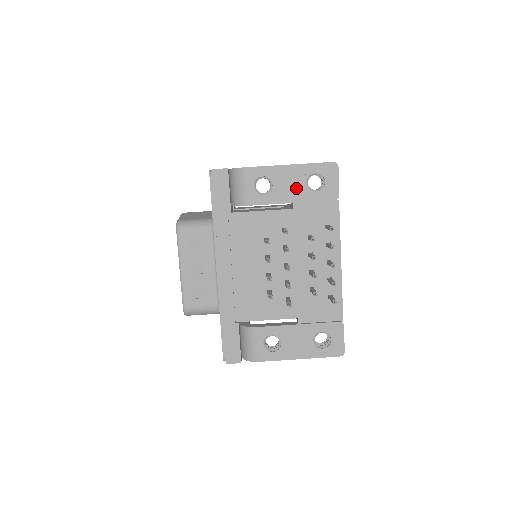
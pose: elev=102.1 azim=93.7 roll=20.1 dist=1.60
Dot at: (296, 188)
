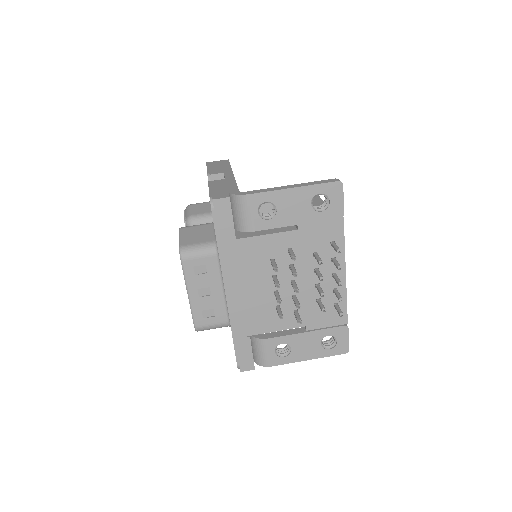
Dot at: (301, 210)
